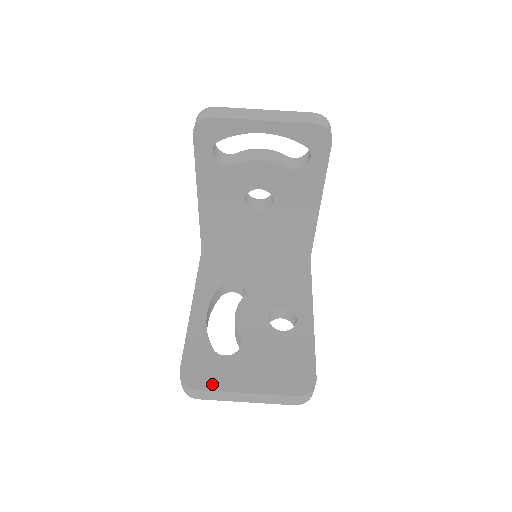
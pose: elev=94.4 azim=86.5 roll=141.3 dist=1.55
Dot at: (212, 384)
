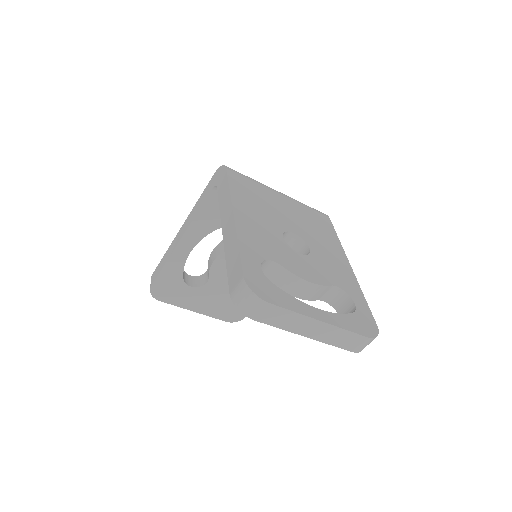
Dot at: (172, 301)
